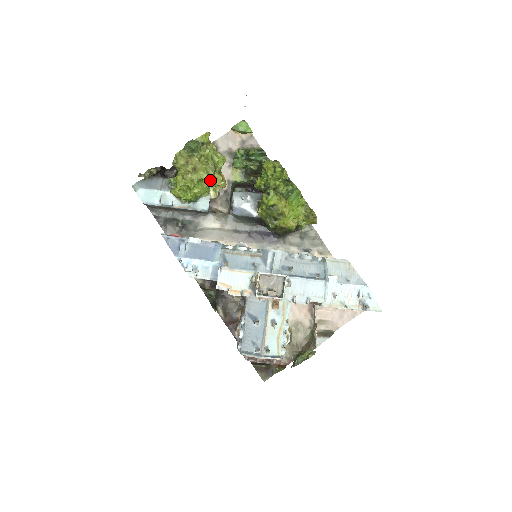
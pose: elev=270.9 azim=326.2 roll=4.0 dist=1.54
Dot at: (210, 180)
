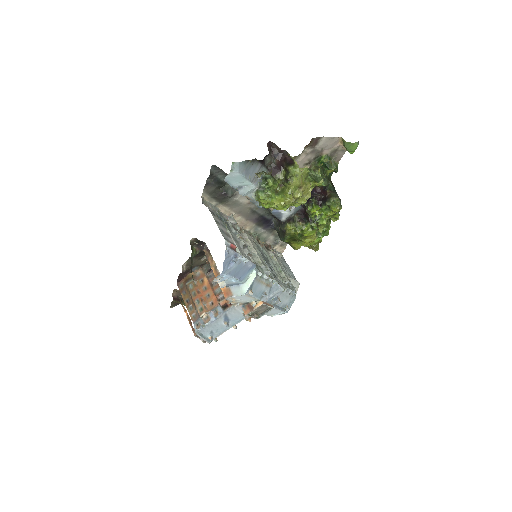
Dot at: occluded
